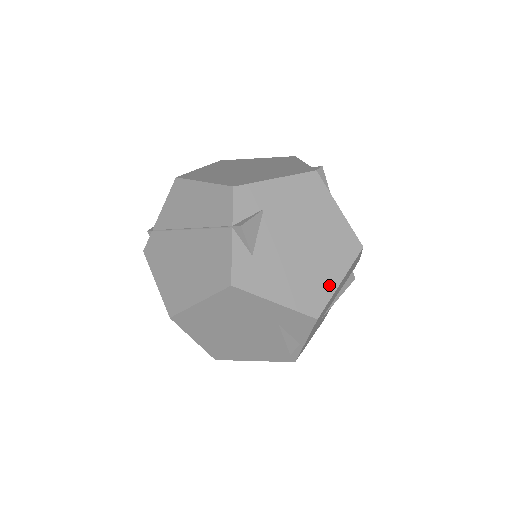
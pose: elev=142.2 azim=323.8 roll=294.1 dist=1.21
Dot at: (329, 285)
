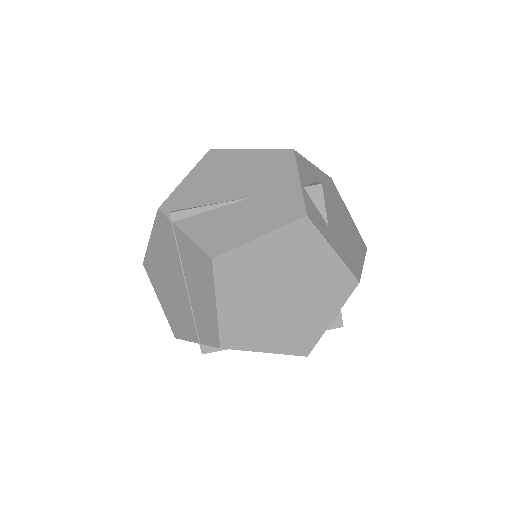
Dot at: occluded
